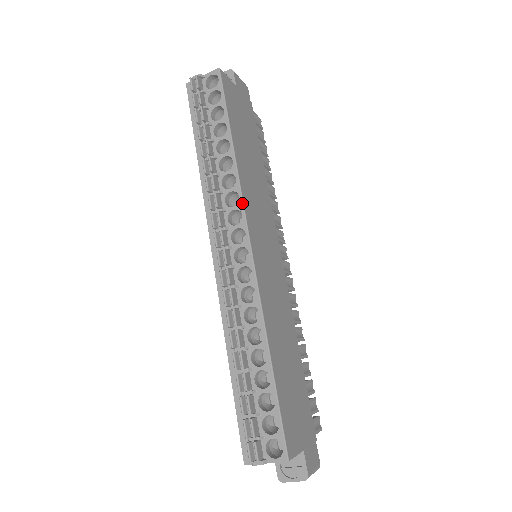
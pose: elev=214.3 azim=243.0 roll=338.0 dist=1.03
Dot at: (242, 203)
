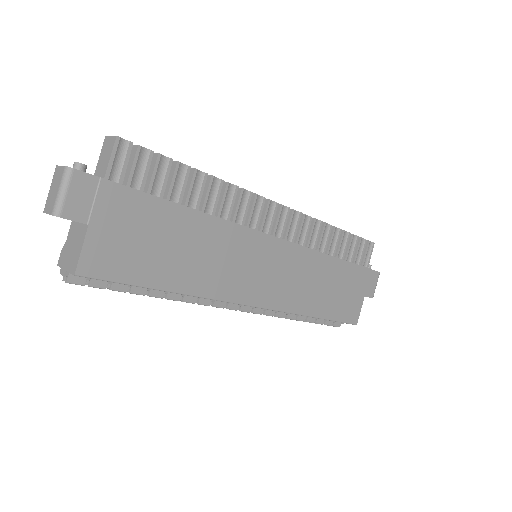
Dot at: occluded
